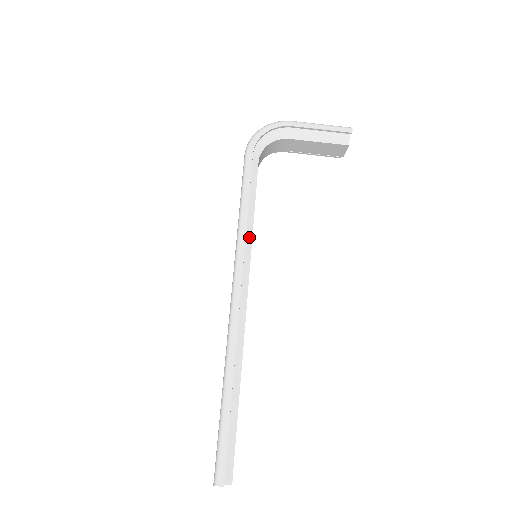
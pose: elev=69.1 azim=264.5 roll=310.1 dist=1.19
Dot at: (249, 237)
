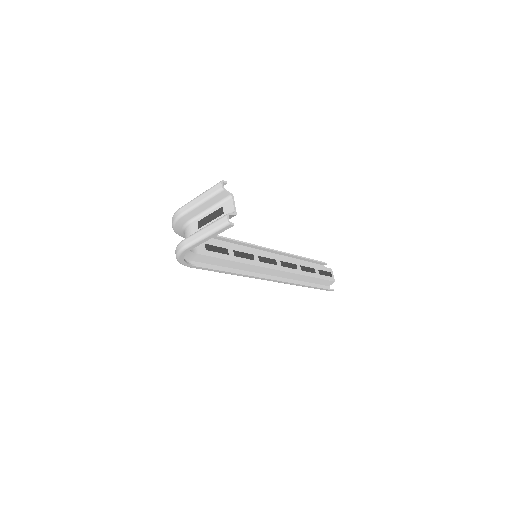
Dot at: (246, 266)
